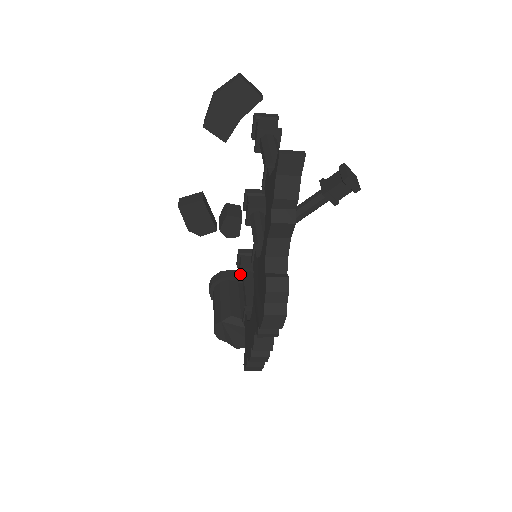
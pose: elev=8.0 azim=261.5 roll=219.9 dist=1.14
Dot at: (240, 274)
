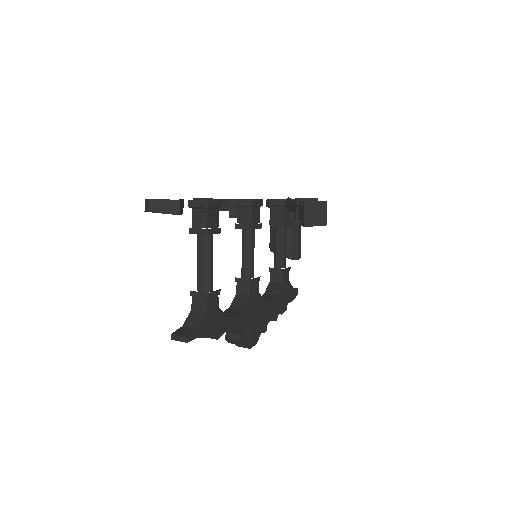
Dot at: occluded
